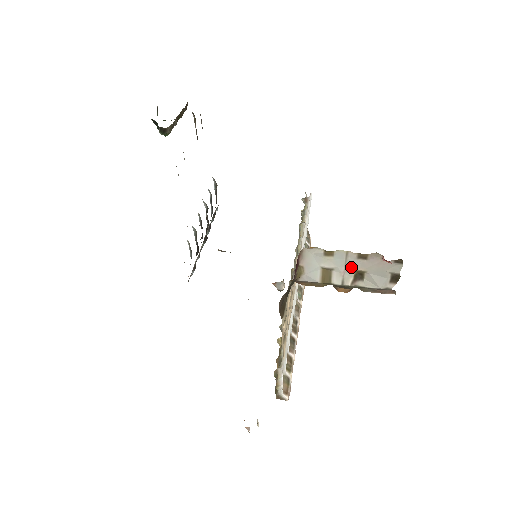
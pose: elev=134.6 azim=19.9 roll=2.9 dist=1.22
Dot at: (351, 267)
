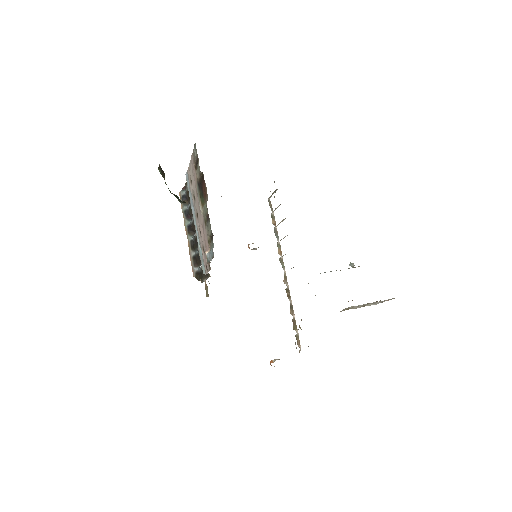
Dot at: occluded
